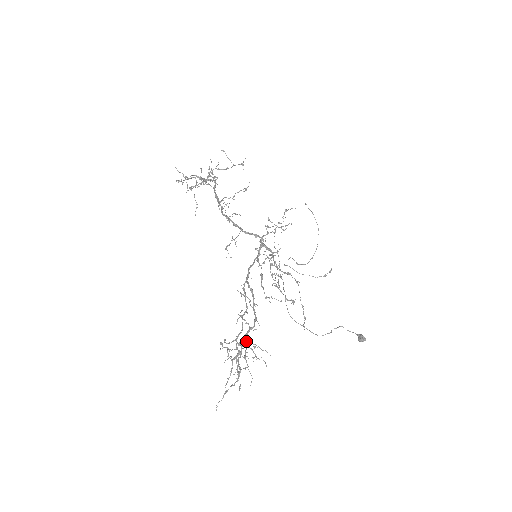
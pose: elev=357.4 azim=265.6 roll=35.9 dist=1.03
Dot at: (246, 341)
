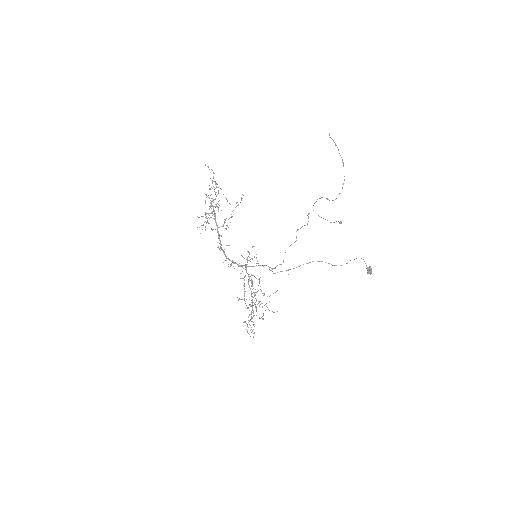
Dot at: occluded
